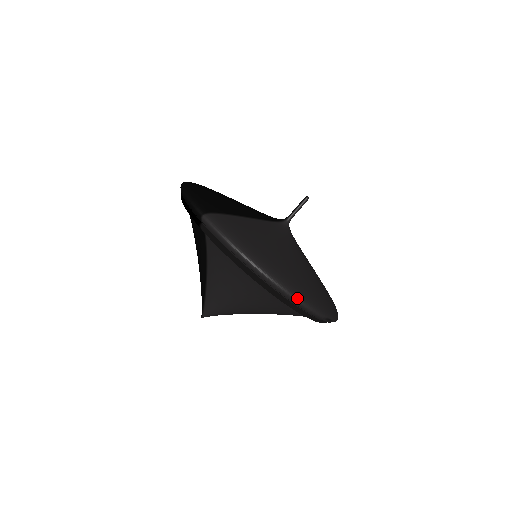
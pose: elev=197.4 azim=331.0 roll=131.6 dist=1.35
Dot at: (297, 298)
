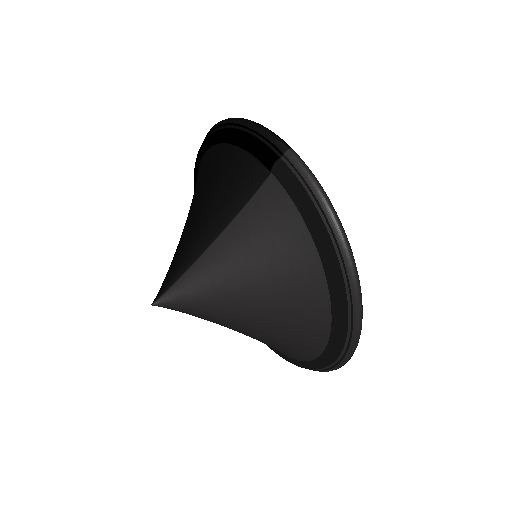
Dot at: (362, 305)
